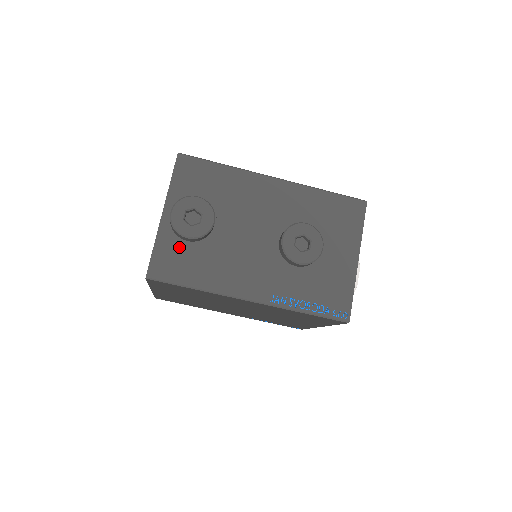
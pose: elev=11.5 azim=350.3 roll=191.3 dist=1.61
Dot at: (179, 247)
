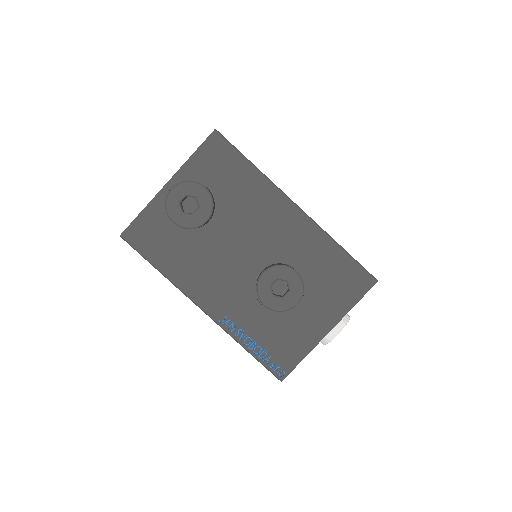
Dot at: (165, 224)
